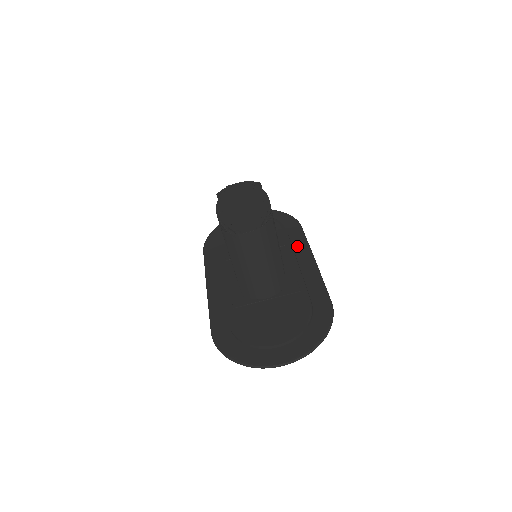
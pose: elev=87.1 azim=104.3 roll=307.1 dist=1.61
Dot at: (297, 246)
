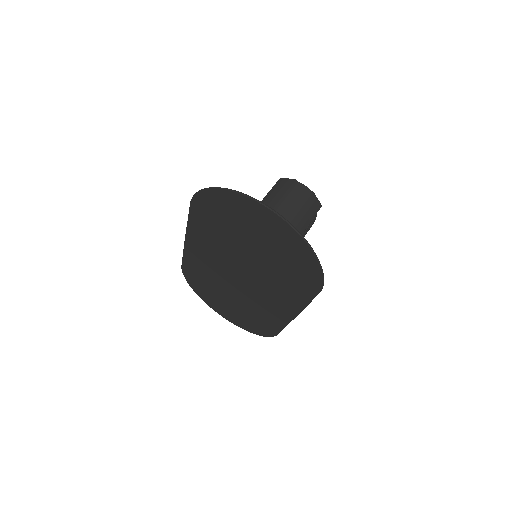
Dot at: occluded
